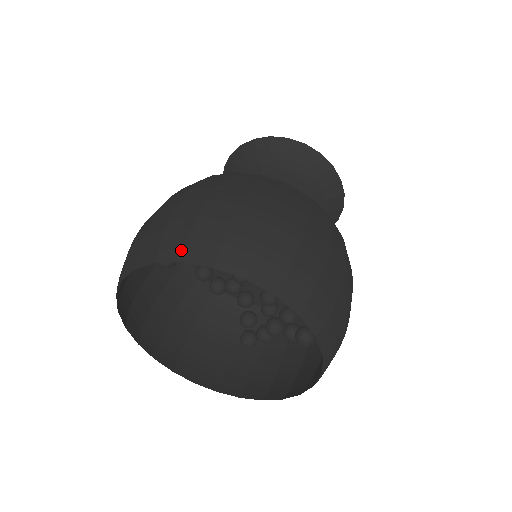
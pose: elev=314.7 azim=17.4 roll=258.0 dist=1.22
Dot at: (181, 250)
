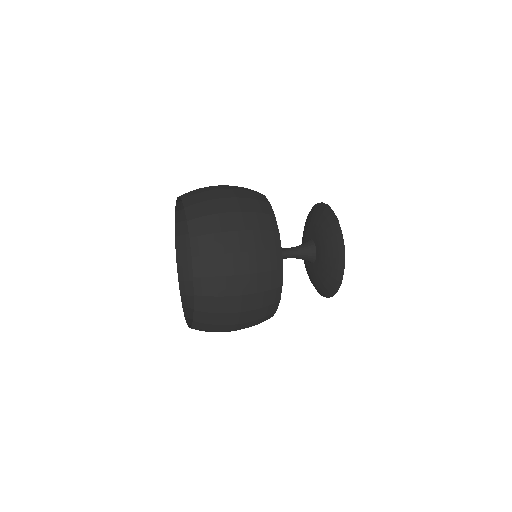
Dot at: occluded
